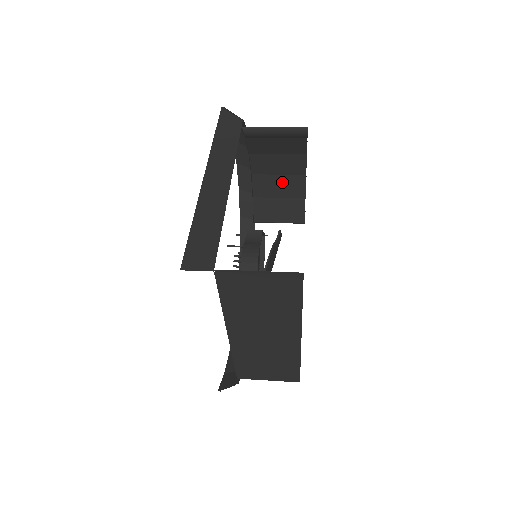
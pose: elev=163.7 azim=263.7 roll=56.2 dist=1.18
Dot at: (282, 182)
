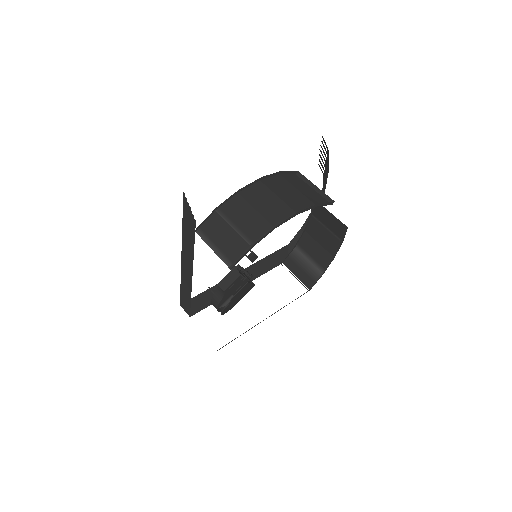
Dot at: occluded
